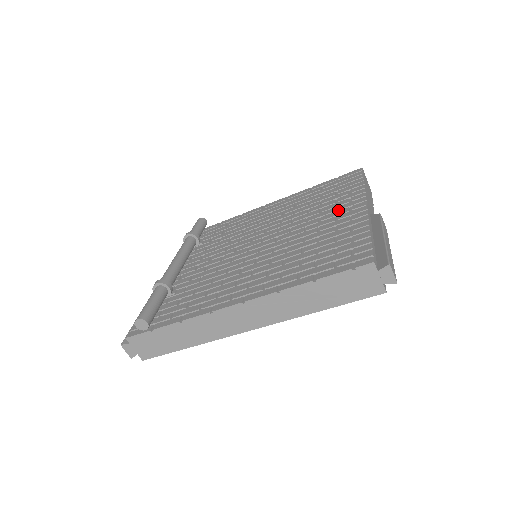
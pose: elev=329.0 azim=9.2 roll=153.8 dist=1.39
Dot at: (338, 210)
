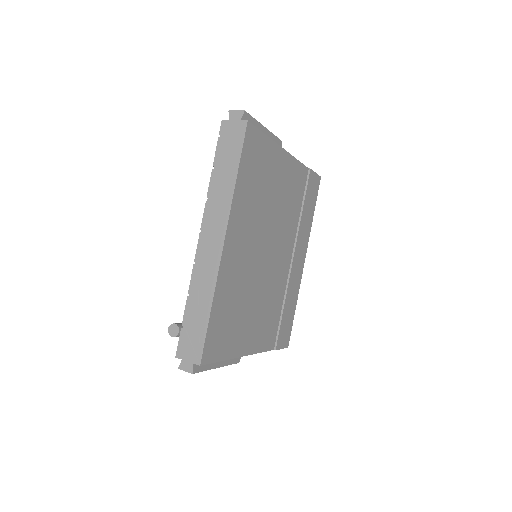
Dot at: occluded
